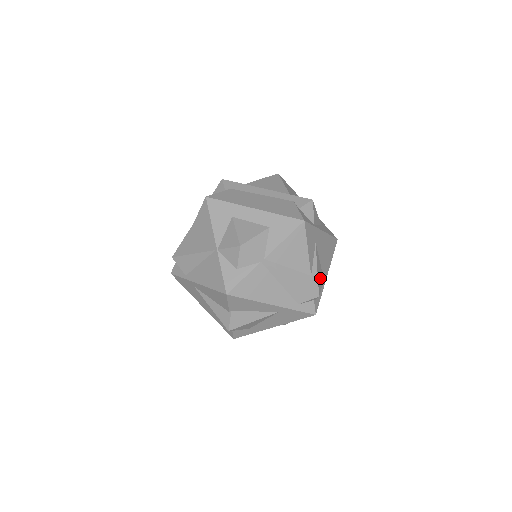
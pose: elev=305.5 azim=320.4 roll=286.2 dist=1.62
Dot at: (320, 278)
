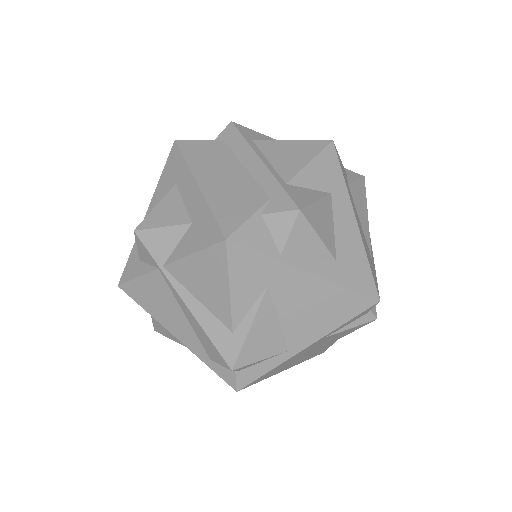
Dot at: (263, 345)
